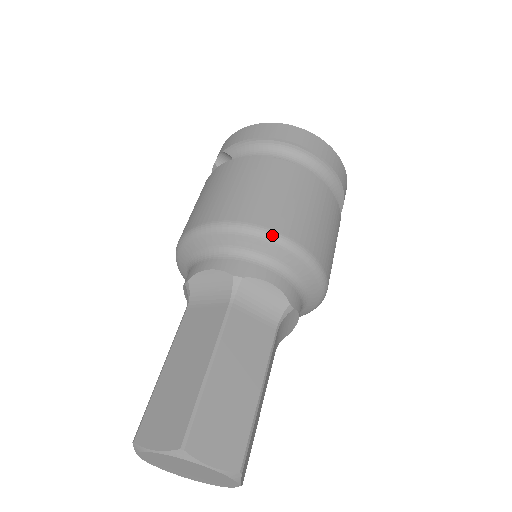
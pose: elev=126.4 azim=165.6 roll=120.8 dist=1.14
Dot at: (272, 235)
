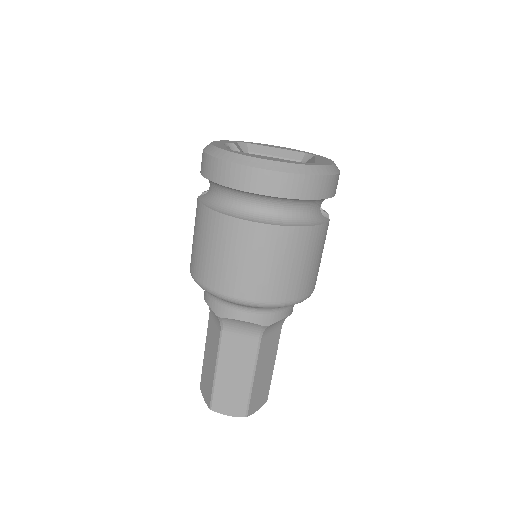
Dot at: (226, 298)
